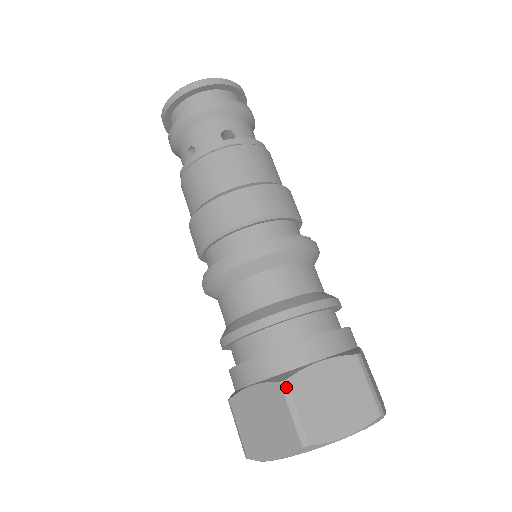
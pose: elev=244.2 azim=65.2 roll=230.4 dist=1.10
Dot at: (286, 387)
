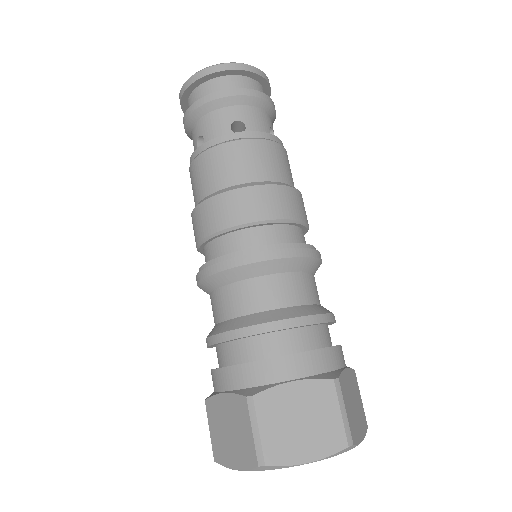
Dot at: (251, 403)
